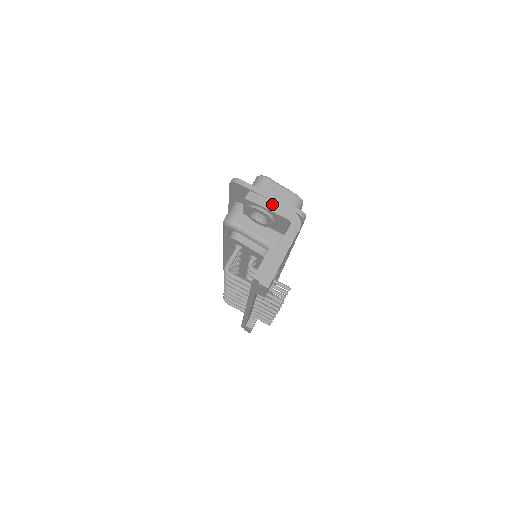
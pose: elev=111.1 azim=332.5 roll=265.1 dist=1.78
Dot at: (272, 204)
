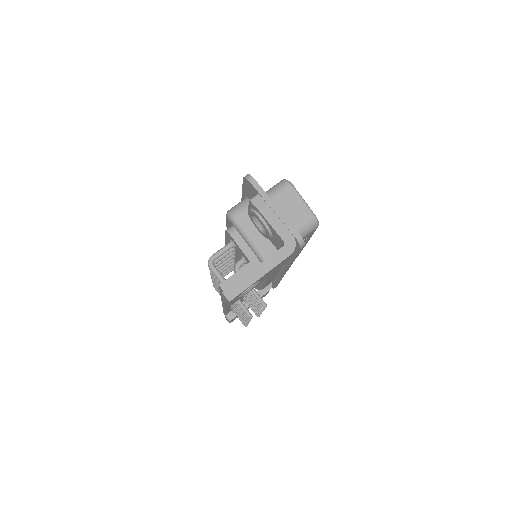
Dot at: (274, 217)
